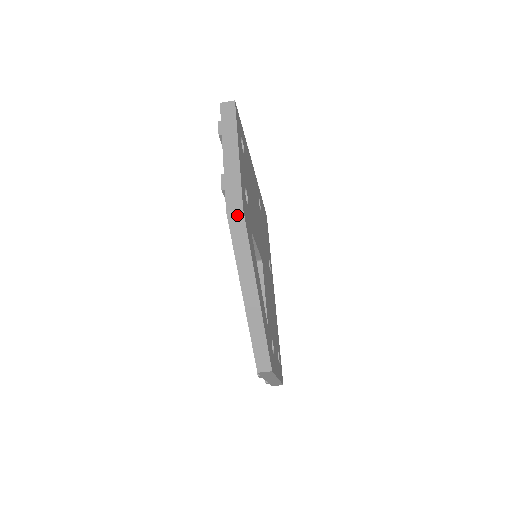
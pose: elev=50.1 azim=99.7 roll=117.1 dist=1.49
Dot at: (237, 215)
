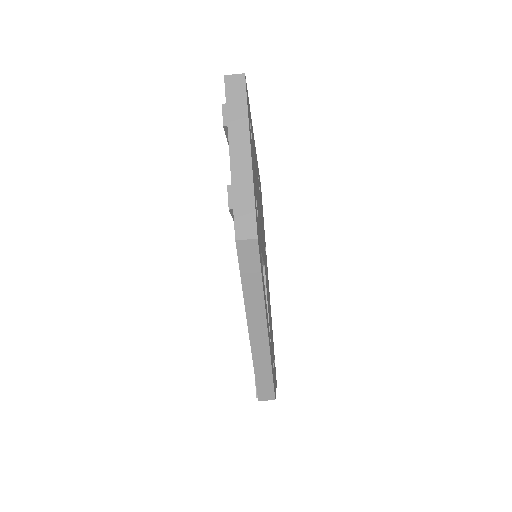
Dot at: (249, 245)
